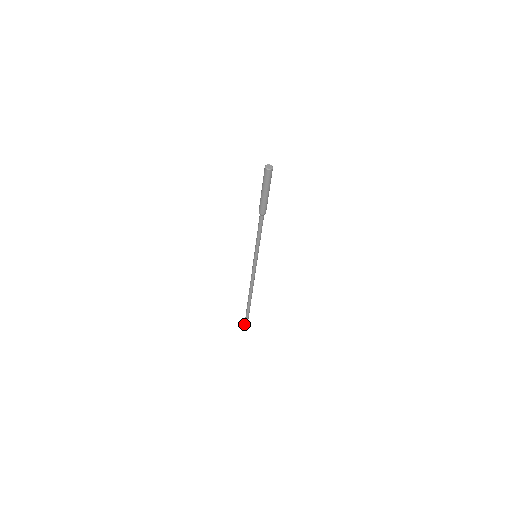
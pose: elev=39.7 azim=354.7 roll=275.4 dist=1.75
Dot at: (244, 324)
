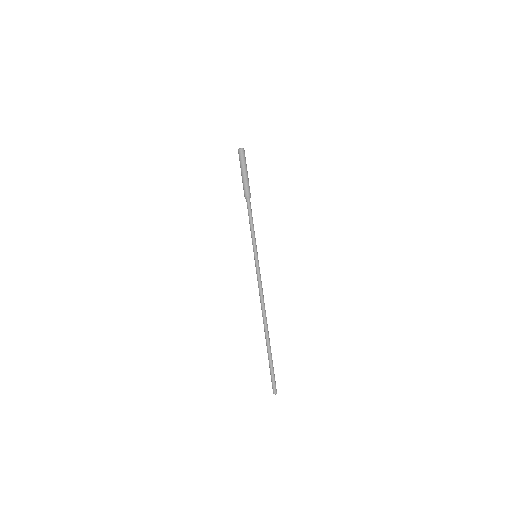
Dot at: (272, 386)
